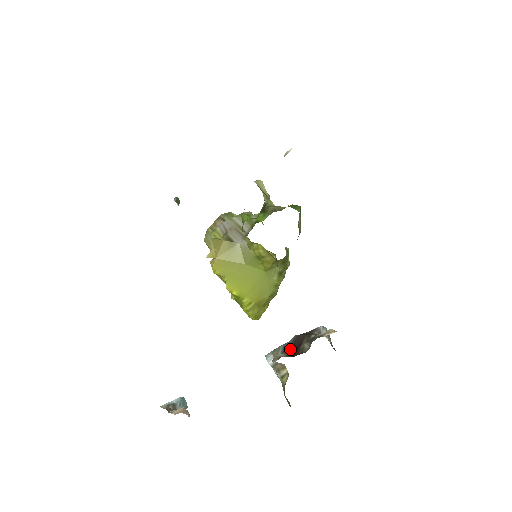
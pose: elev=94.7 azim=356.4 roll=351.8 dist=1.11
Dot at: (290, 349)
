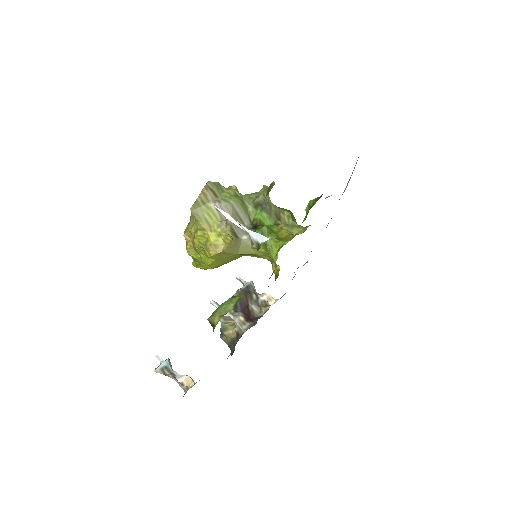
Dot at: (239, 306)
